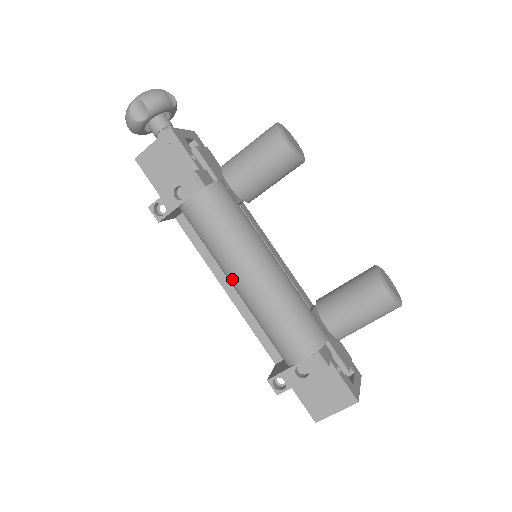
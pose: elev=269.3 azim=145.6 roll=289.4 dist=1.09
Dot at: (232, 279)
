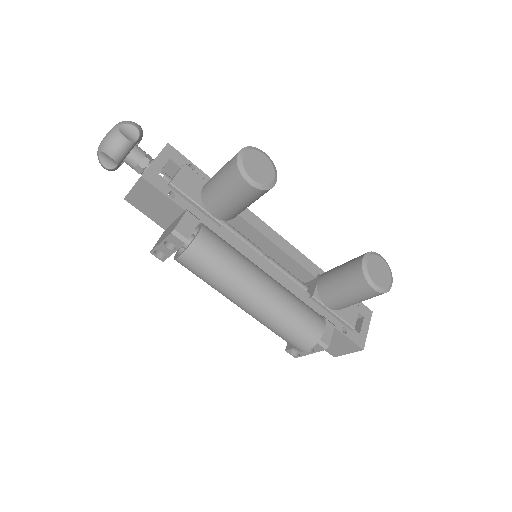
Dot at: occluded
